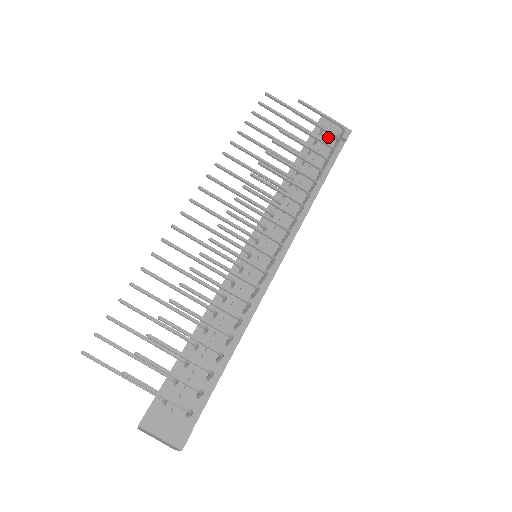
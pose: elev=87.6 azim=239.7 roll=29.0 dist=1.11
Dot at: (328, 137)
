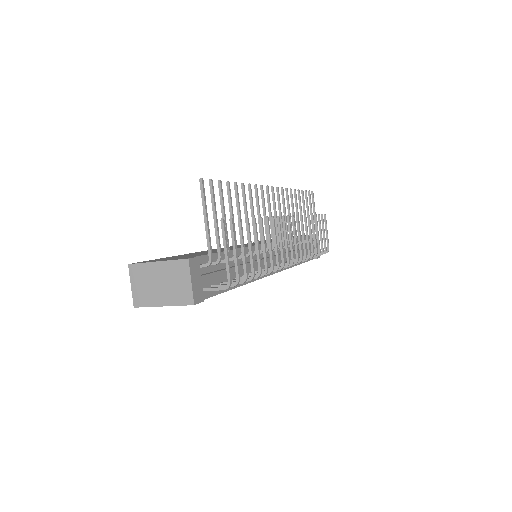
Dot at: occluded
